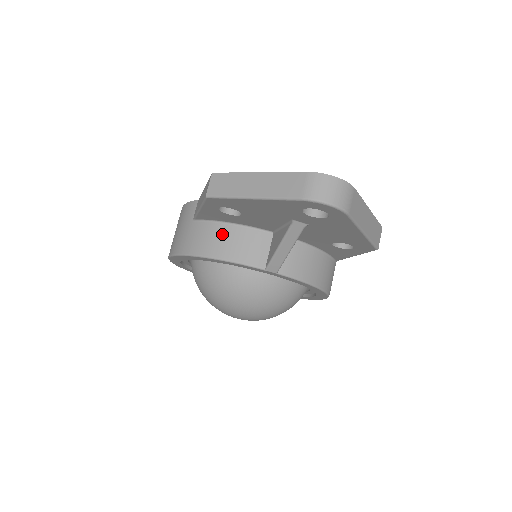
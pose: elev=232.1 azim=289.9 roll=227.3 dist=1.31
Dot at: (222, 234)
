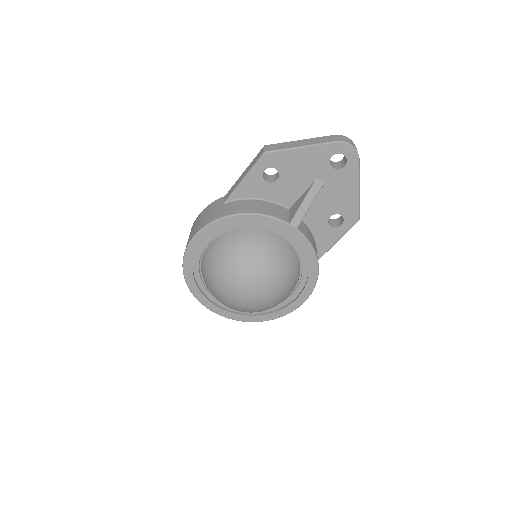
Dot at: (254, 203)
